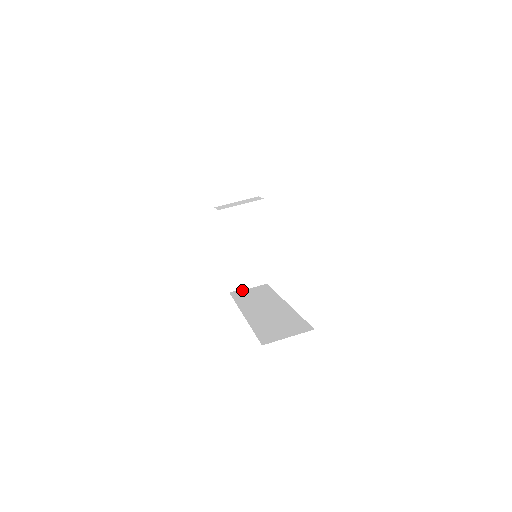
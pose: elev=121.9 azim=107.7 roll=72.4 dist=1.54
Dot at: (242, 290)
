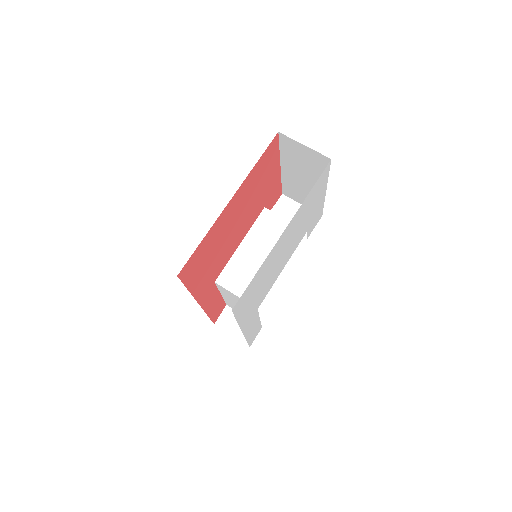
Dot at: (220, 284)
